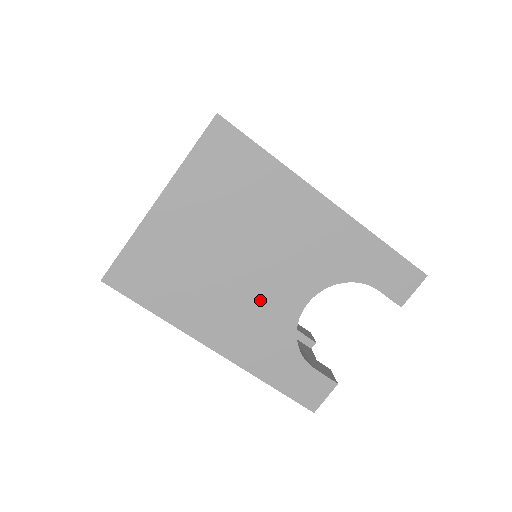
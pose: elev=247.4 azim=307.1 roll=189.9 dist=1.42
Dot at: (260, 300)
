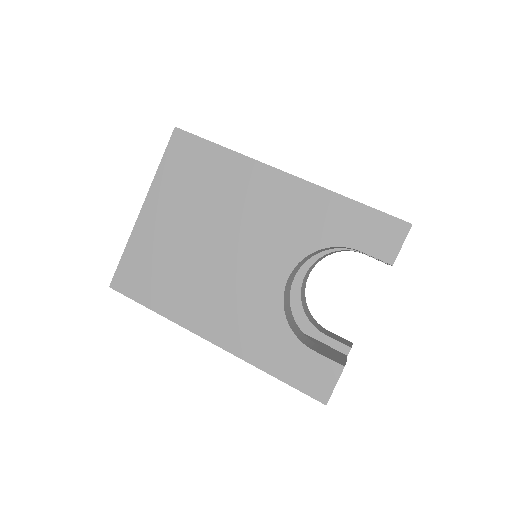
Dot at: (241, 282)
